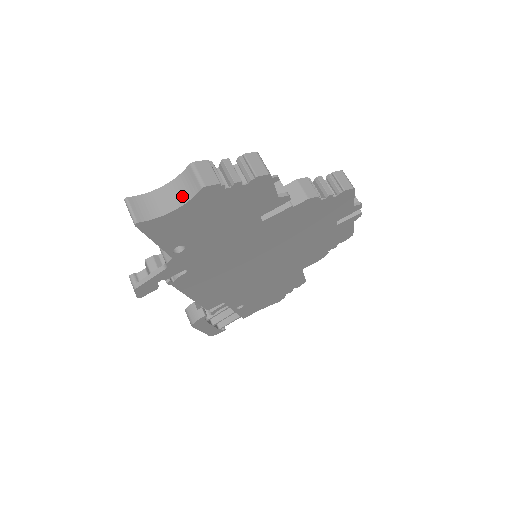
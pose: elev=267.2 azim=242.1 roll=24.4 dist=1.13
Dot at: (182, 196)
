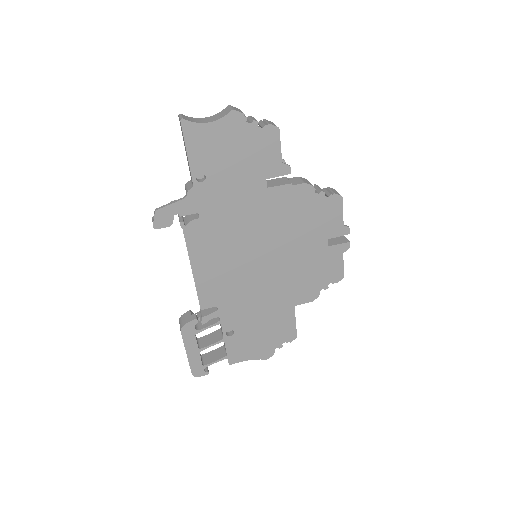
Dot at: (217, 118)
